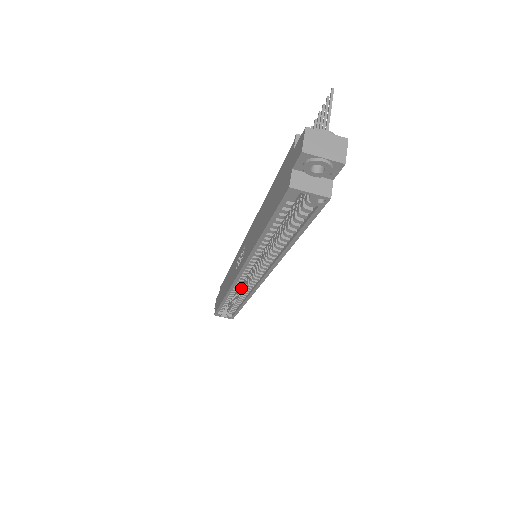
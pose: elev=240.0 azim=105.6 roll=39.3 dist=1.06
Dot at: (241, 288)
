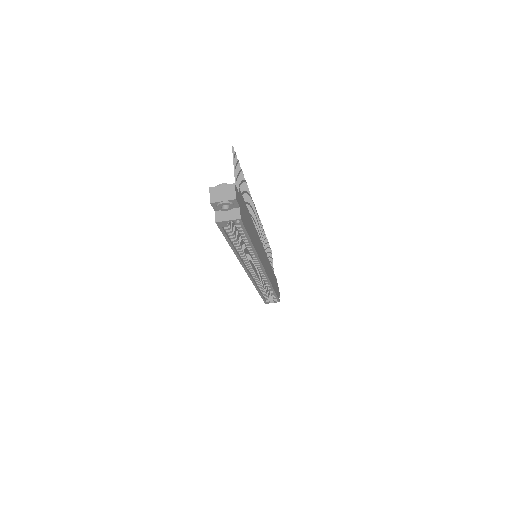
Dot at: occluded
